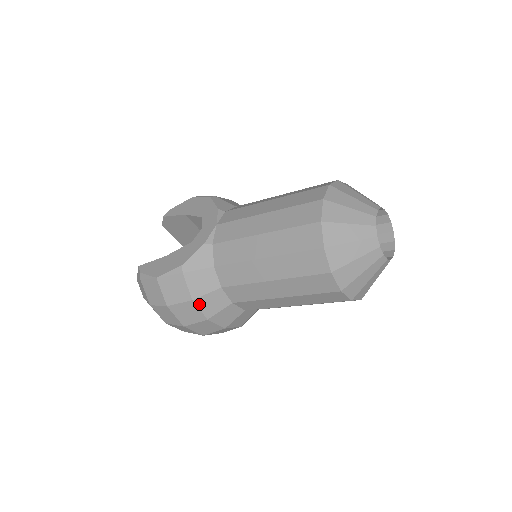
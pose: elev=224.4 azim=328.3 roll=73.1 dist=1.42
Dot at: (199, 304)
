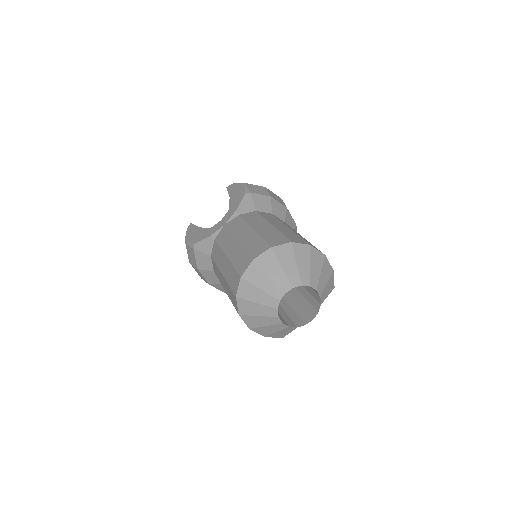
Dot at: (202, 273)
